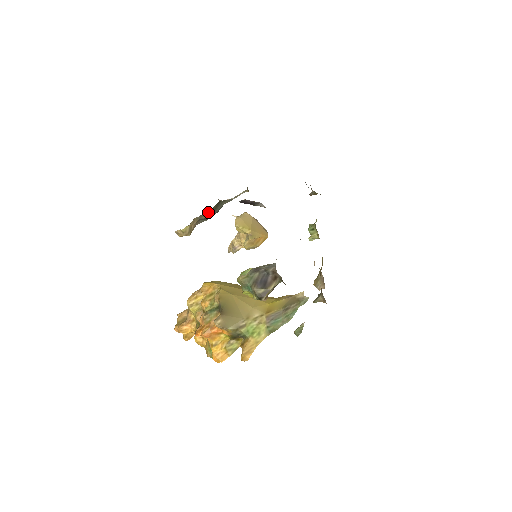
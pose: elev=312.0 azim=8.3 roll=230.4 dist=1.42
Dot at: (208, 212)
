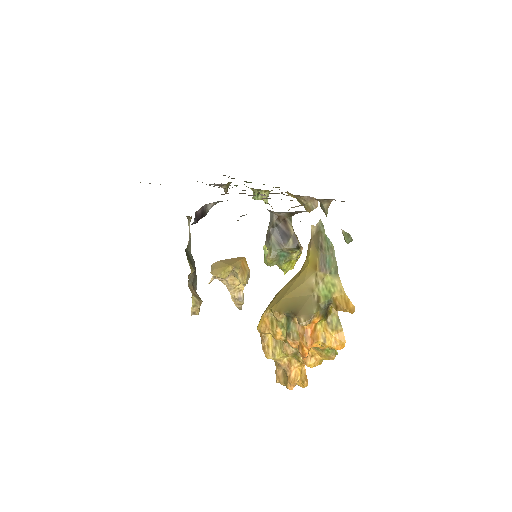
Dot at: occluded
